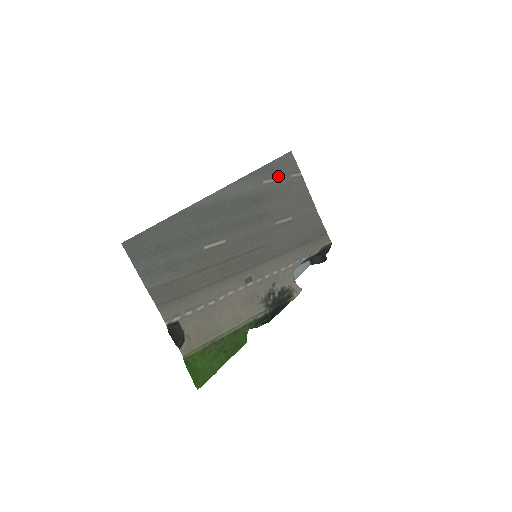
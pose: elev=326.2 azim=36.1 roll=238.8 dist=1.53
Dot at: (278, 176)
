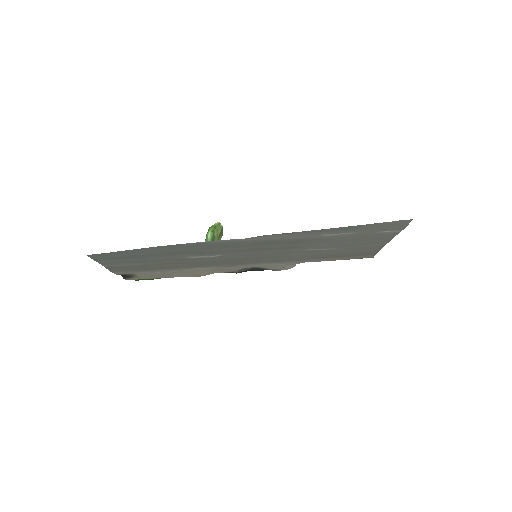
Dot at: (356, 231)
